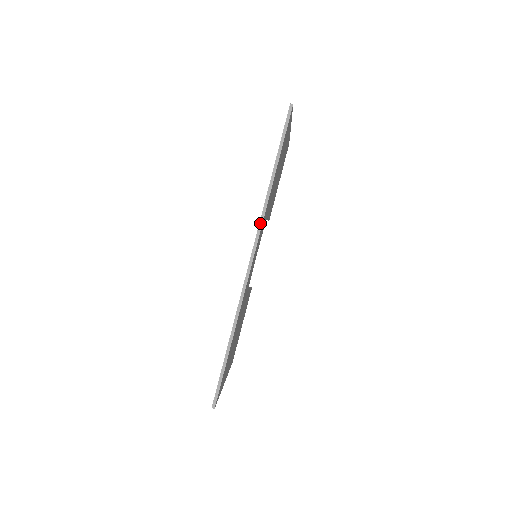
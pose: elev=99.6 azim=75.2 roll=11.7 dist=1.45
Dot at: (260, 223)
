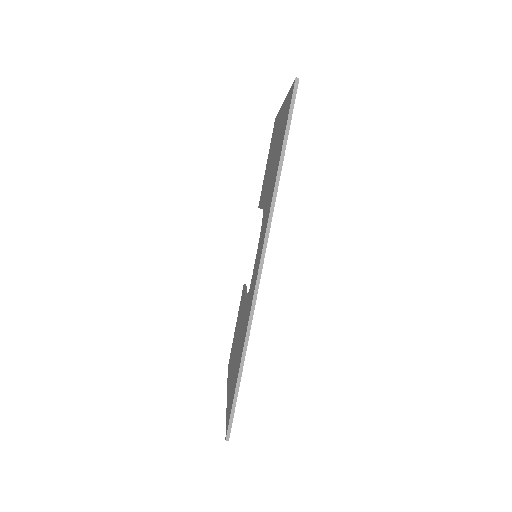
Dot at: (268, 225)
